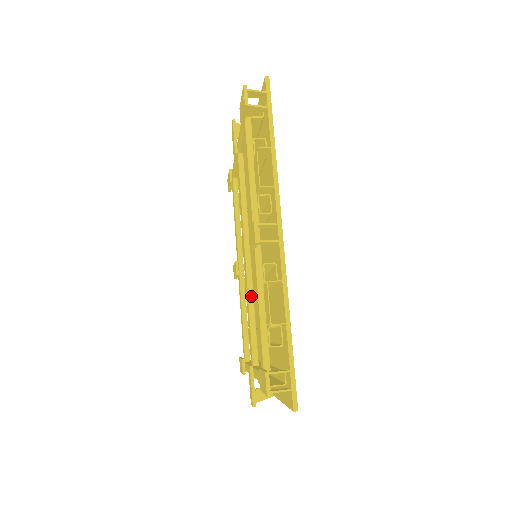
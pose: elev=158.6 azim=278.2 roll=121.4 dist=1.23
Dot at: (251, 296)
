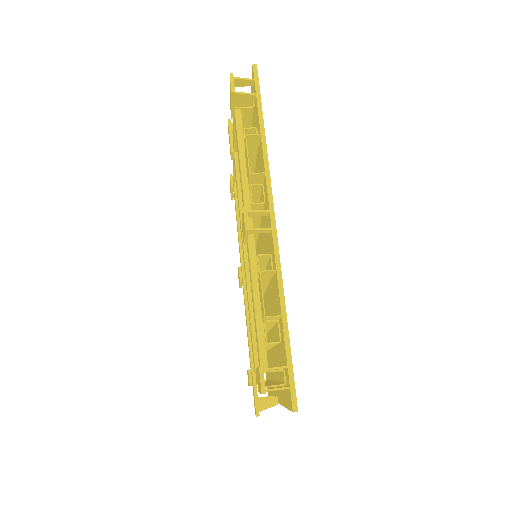
Dot at: (251, 297)
